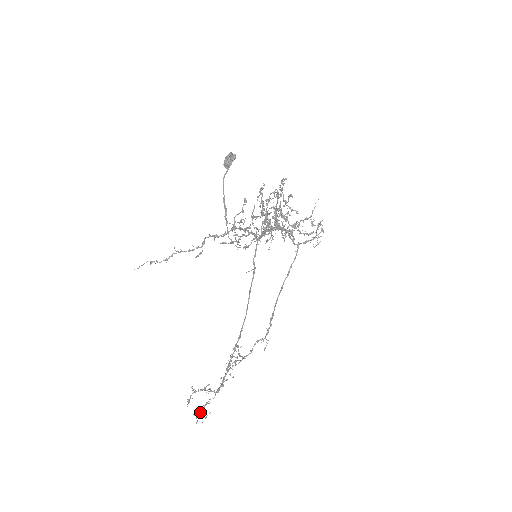
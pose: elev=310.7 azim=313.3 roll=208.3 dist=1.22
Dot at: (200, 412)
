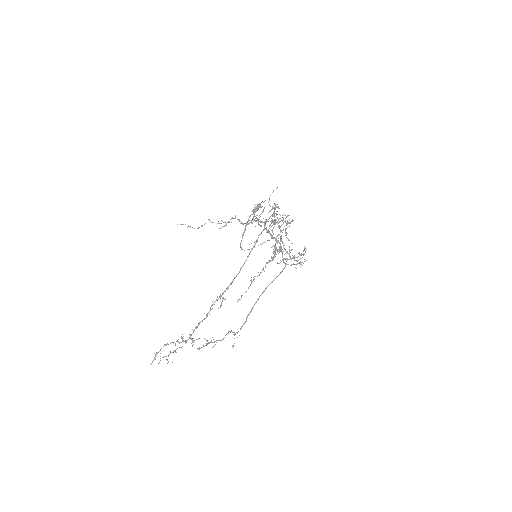
Dot at: (165, 356)
